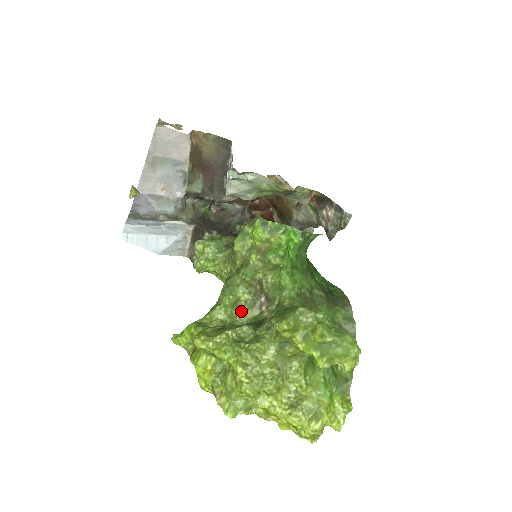
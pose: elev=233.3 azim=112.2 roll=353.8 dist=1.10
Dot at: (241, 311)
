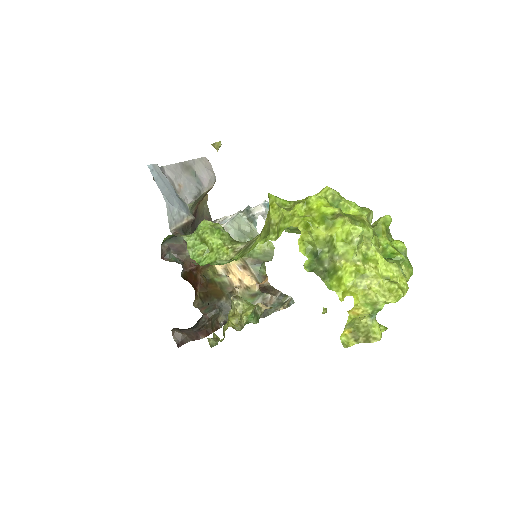
Dot at: occluded
